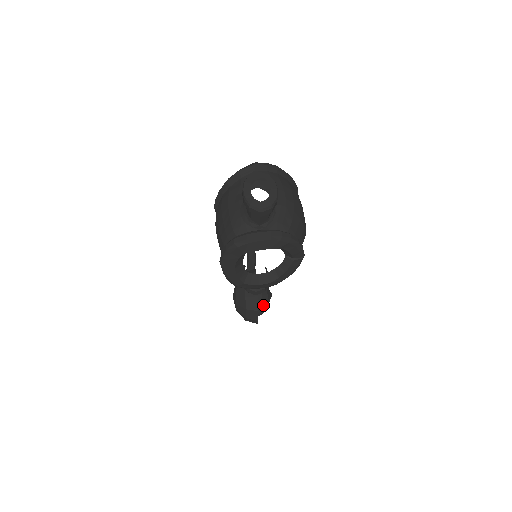
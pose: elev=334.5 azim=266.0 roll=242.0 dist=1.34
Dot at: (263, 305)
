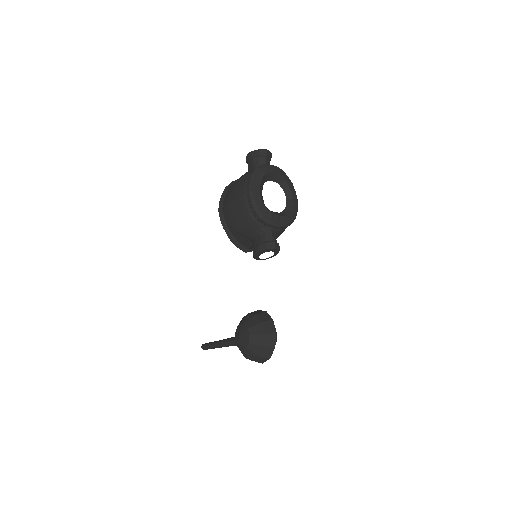
Dot at: occluded
